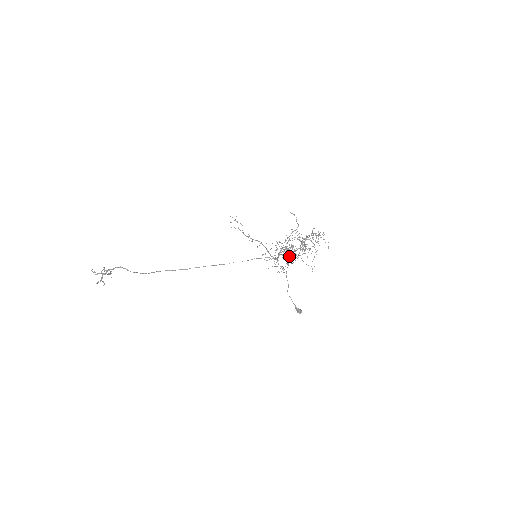
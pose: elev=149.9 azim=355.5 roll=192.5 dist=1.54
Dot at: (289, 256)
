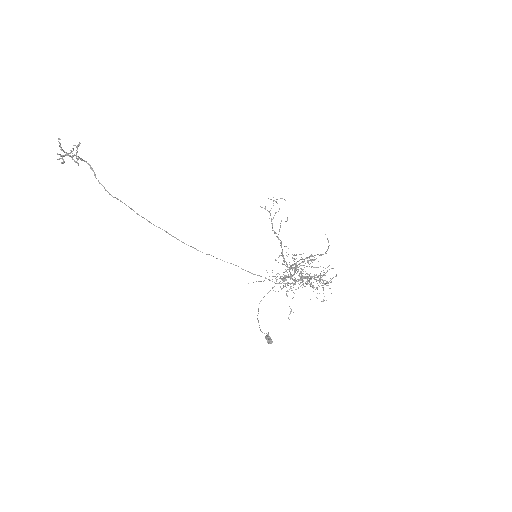
Dot at: occluded
